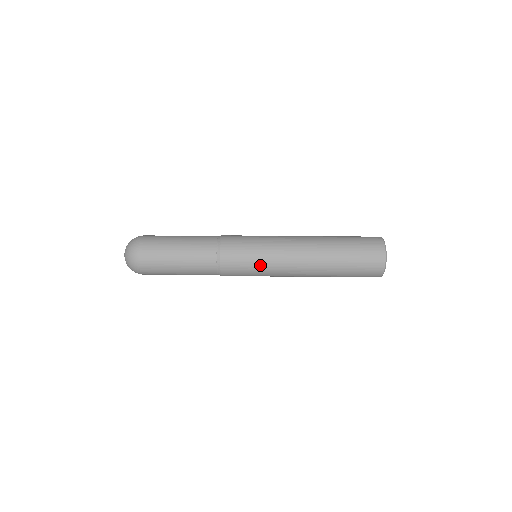
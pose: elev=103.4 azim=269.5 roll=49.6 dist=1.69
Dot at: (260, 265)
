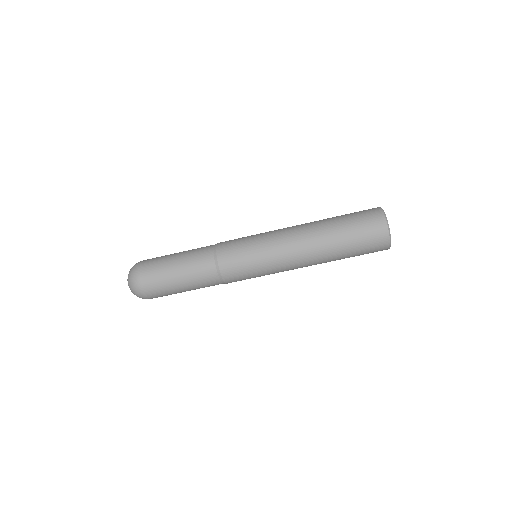
Dot at: (264, 275)
